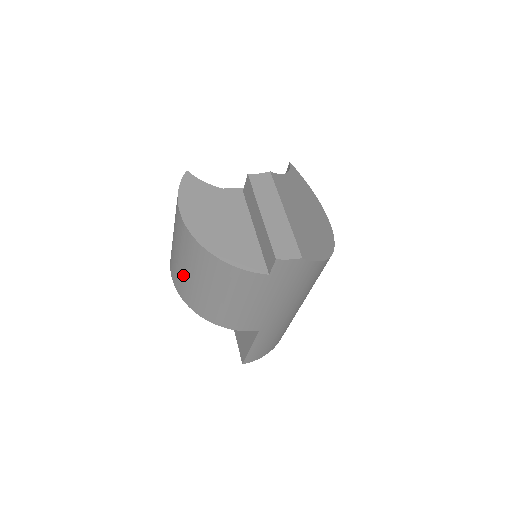
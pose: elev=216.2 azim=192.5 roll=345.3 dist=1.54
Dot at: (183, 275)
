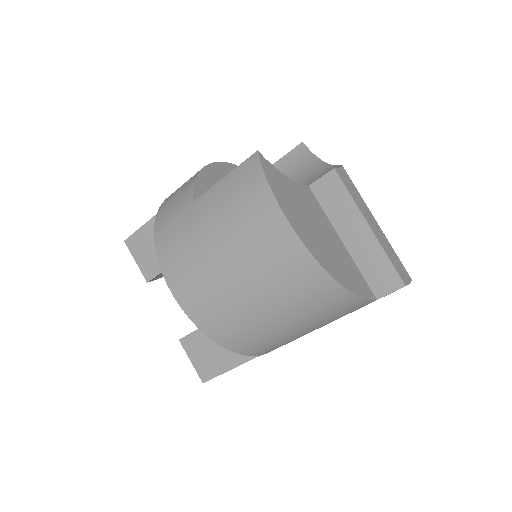
Dot at: (234, 301)
